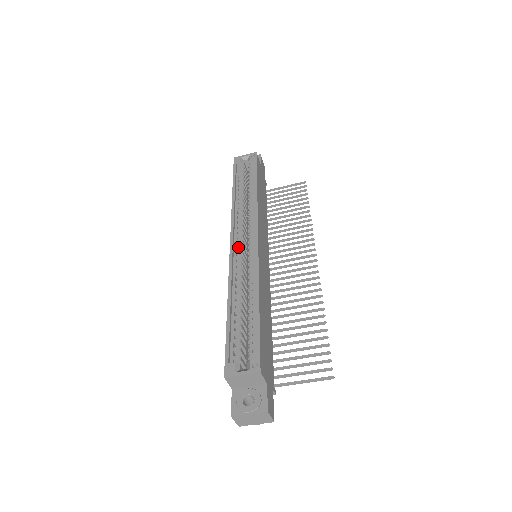
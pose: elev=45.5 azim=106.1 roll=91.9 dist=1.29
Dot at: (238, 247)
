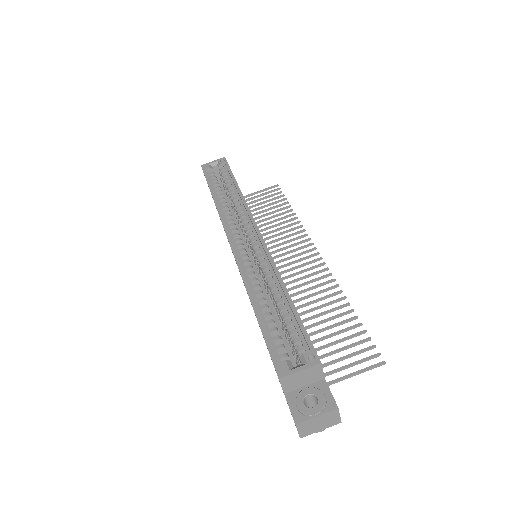
Dot at: (239, 246)
